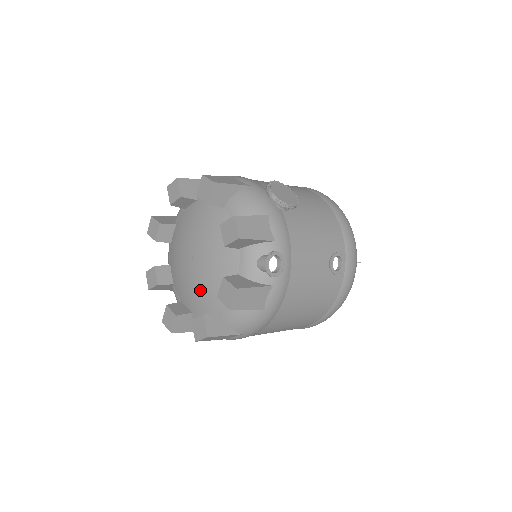
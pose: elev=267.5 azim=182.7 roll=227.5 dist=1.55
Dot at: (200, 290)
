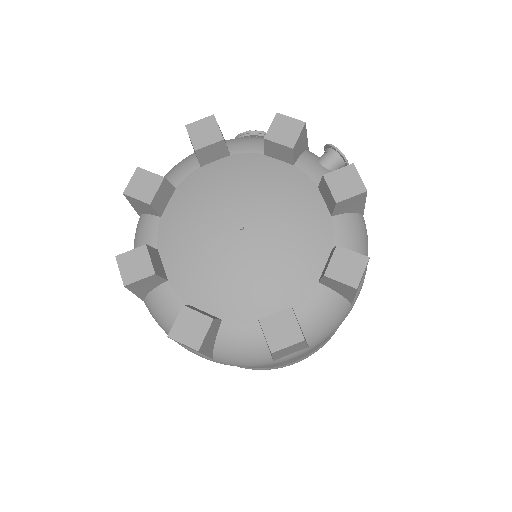
Dot at: (288, 251)
